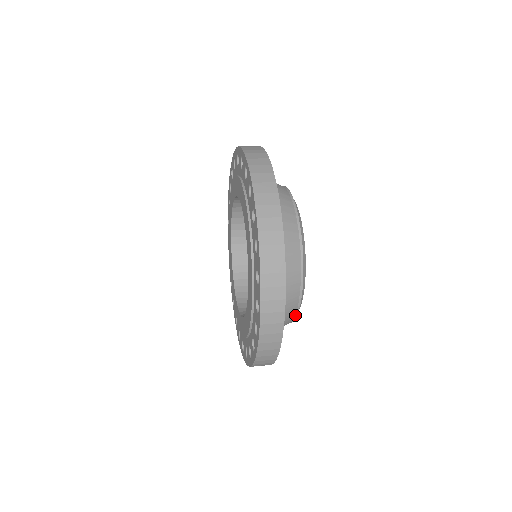
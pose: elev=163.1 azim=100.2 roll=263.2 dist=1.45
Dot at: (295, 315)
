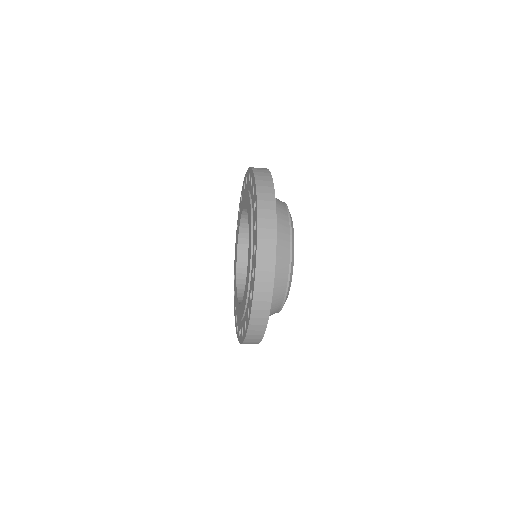
Dot at: (281, 306)
